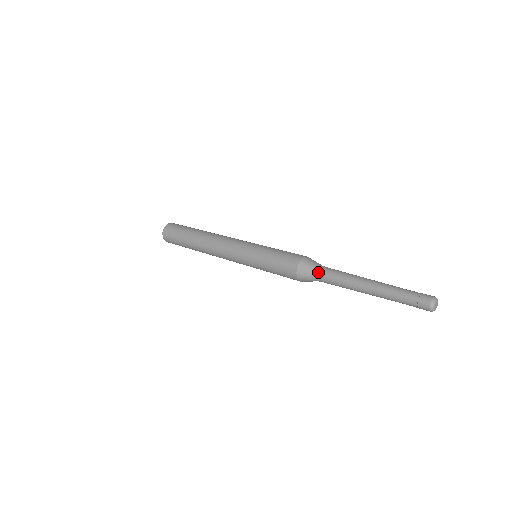
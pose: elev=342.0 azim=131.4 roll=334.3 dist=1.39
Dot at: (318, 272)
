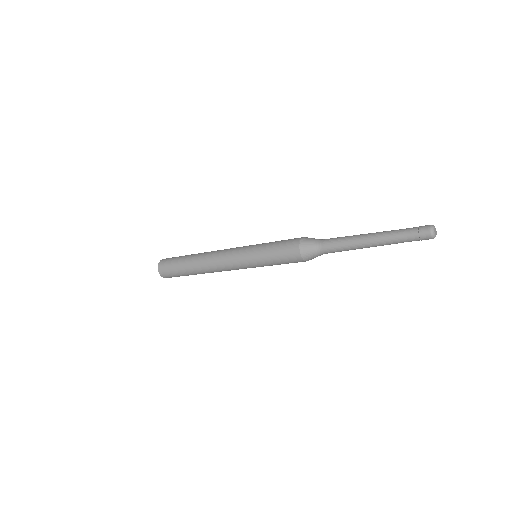
Dot at: (320, 246)
